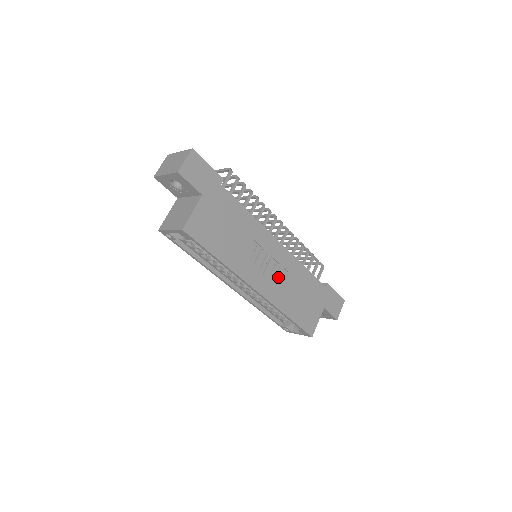
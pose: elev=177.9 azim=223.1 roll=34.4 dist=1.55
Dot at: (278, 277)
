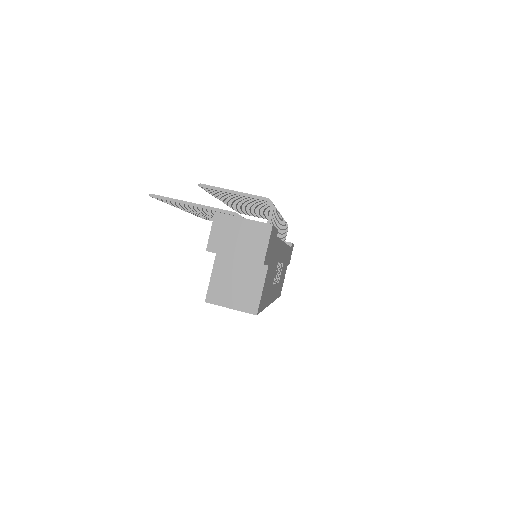
Dot at: (279, 275)
